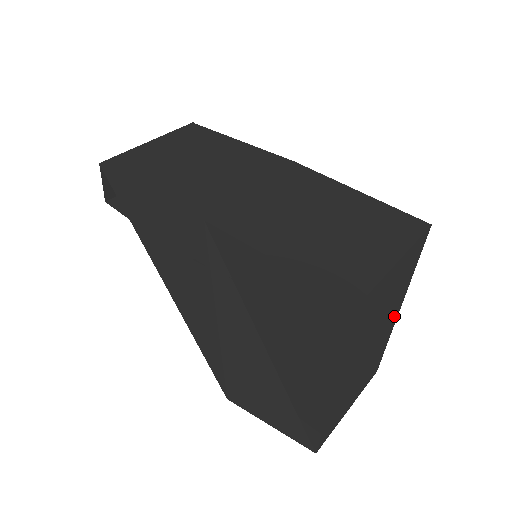
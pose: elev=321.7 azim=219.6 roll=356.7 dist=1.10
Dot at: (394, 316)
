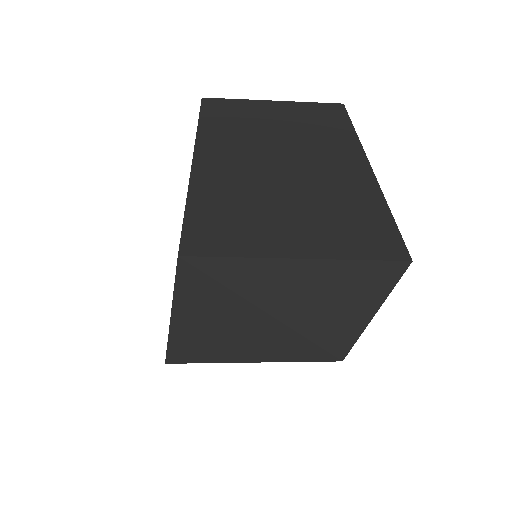
Dot at: (352, 163)
